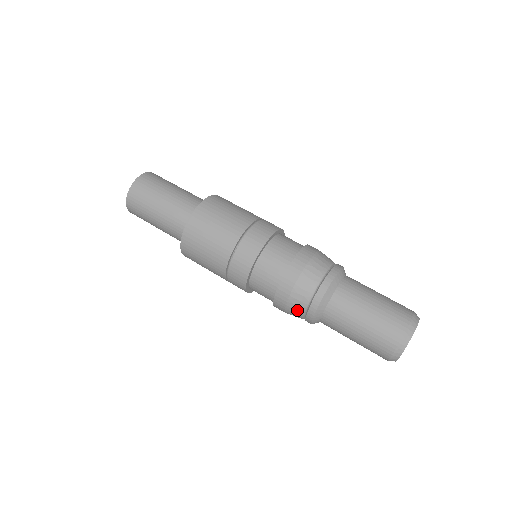
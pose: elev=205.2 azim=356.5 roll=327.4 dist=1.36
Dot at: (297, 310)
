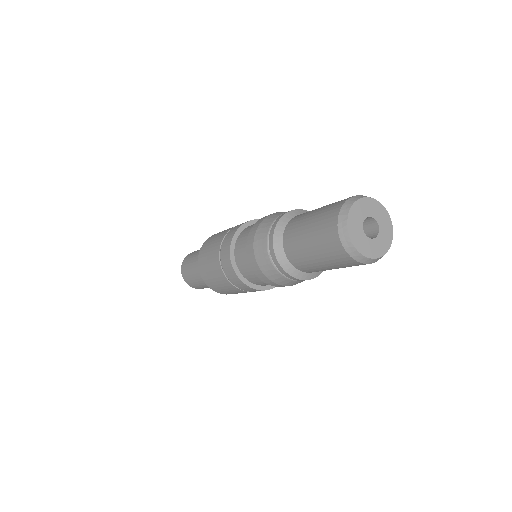
Dot at: (275, 275)
